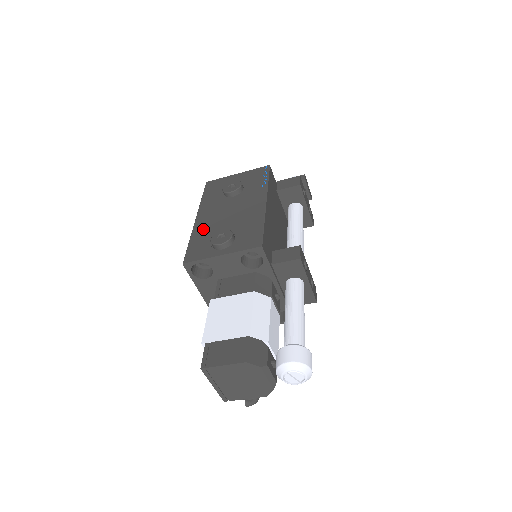
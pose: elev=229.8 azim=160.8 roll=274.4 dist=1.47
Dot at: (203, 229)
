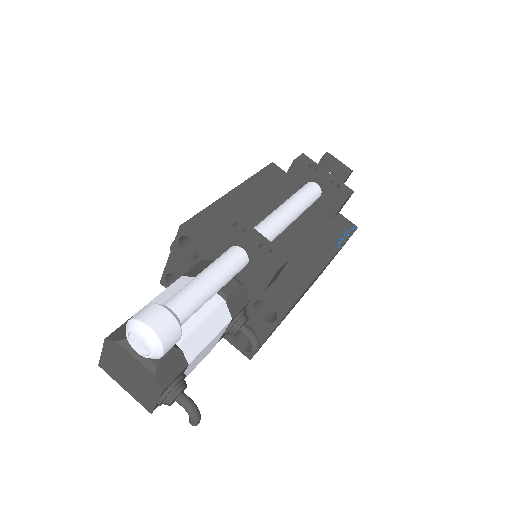
Dot at: occluded
